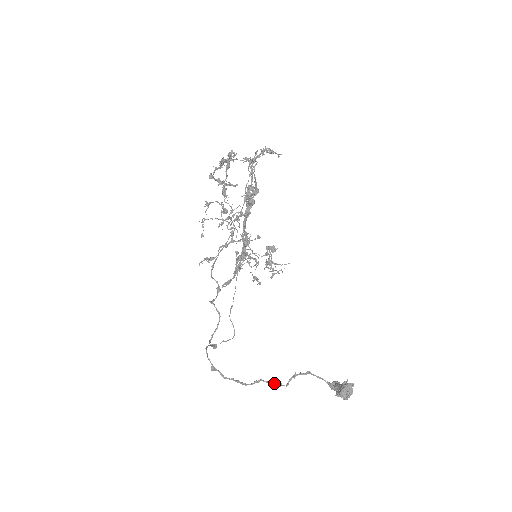
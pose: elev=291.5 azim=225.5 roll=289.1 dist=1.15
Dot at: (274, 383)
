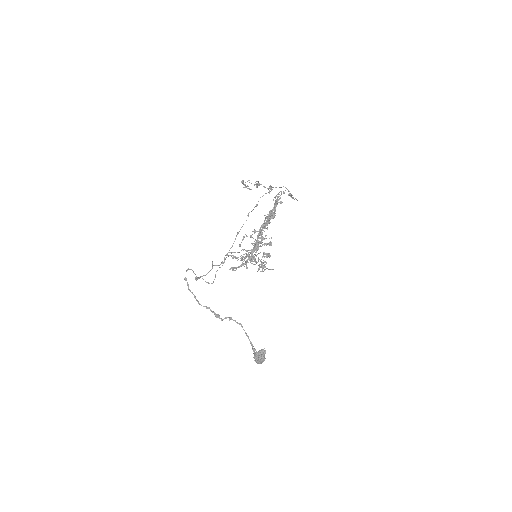
Dot at: (216, 314)
